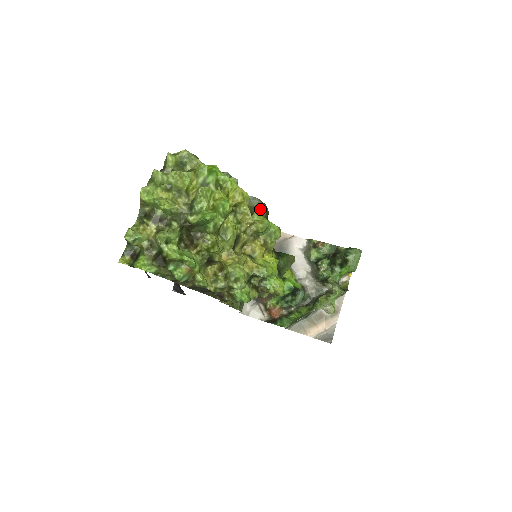
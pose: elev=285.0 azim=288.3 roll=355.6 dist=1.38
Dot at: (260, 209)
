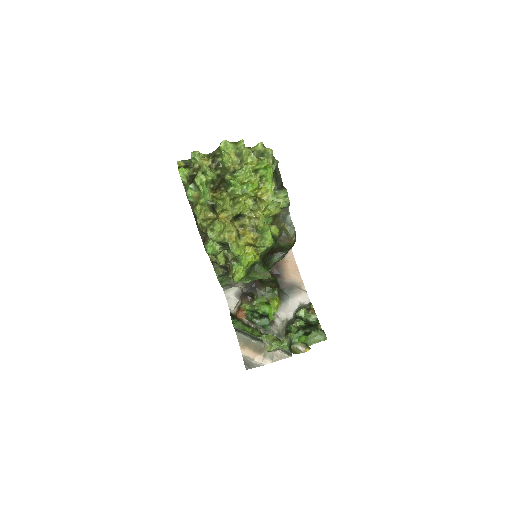
Dot at: (290, 237)
